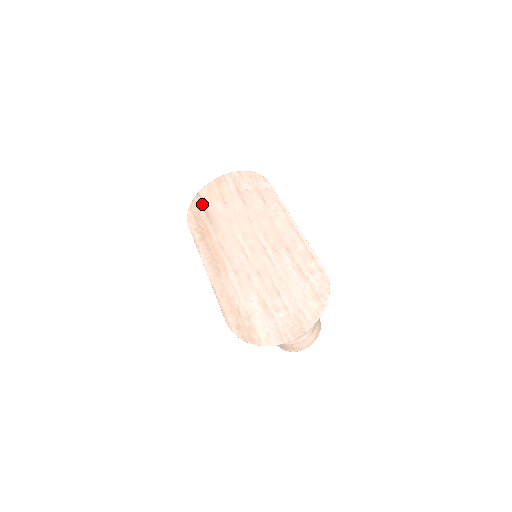
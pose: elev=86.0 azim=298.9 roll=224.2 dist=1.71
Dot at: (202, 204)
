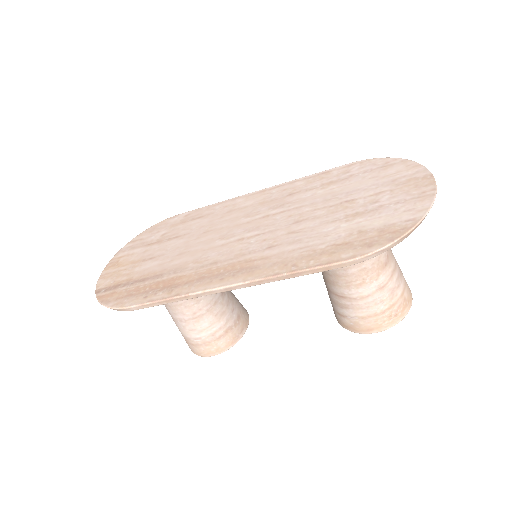
Dot at: (118, 286)
